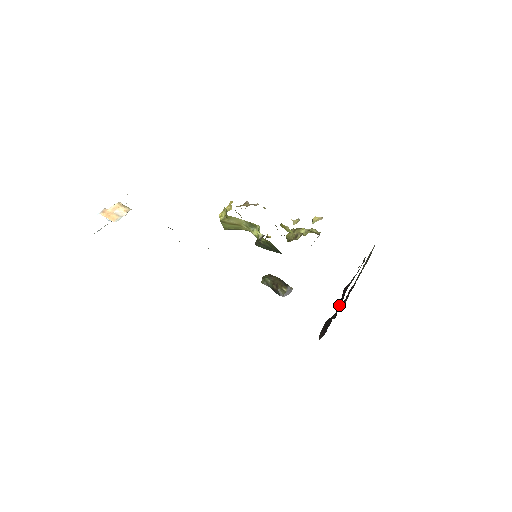
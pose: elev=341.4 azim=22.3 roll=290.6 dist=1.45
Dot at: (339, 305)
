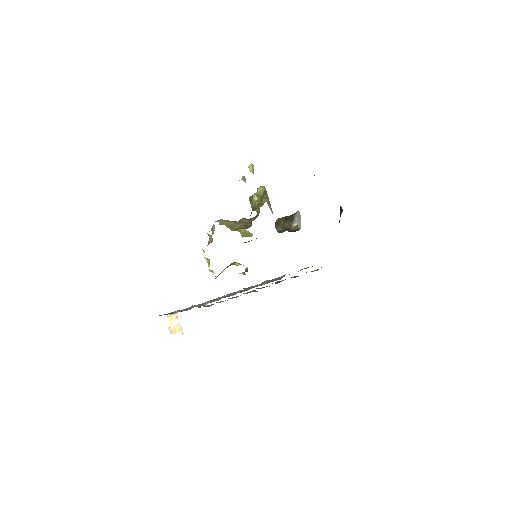
Dot at: occluded
